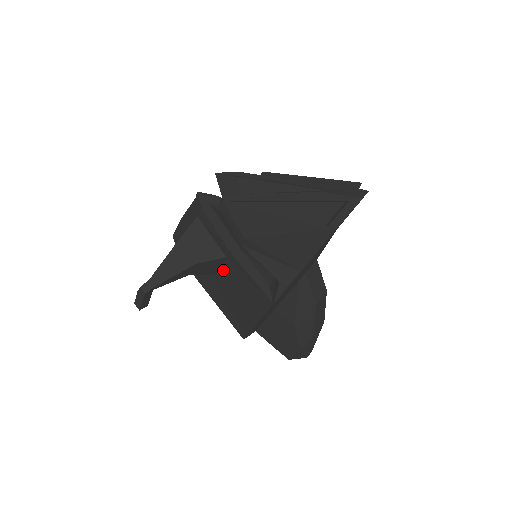
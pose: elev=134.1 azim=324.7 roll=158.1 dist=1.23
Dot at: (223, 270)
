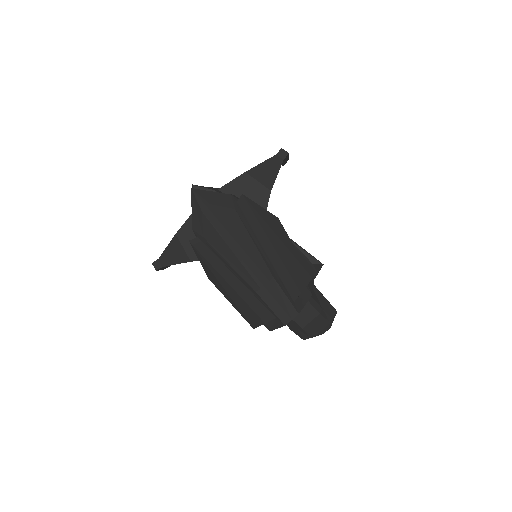
Dot at: occluded
